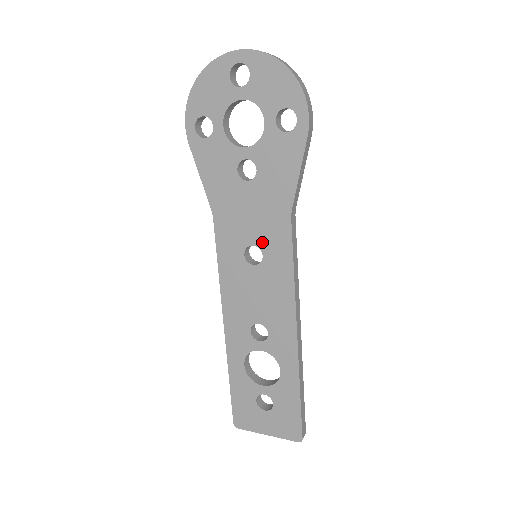
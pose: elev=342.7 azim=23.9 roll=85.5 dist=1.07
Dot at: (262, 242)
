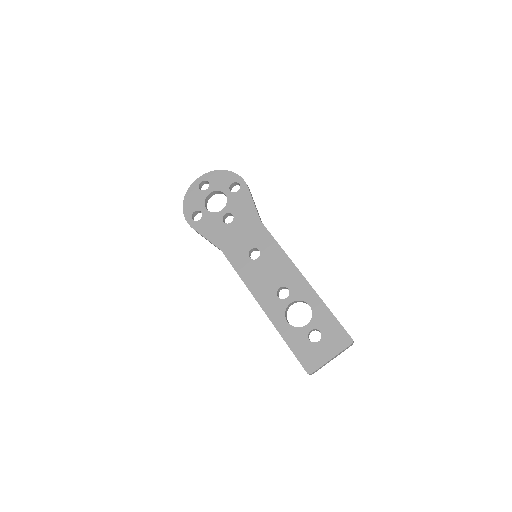
Dot at: (255, 244)
